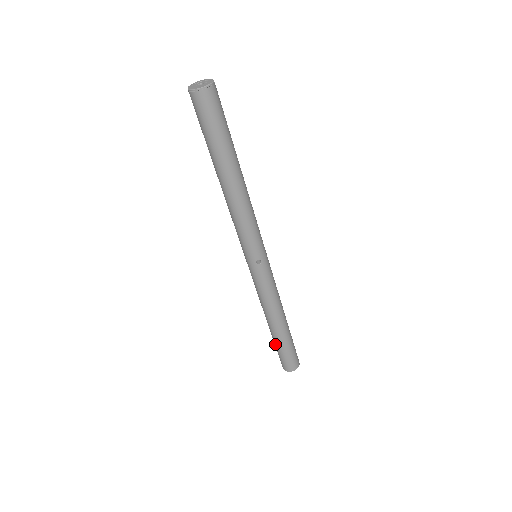
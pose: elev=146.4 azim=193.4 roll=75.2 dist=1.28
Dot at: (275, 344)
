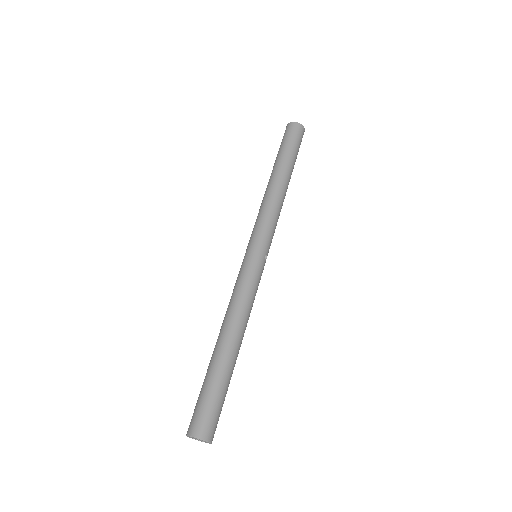
Dot at: (216, 379)
